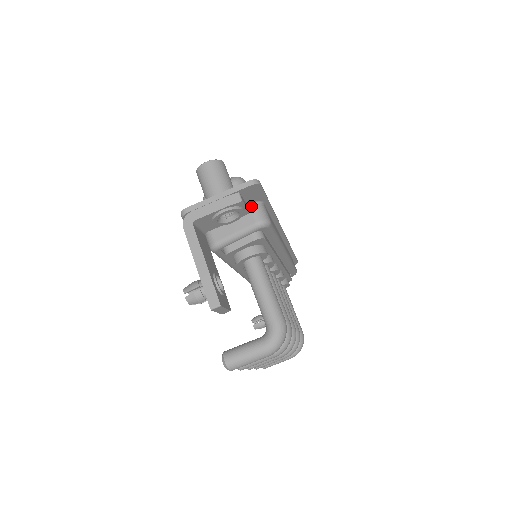
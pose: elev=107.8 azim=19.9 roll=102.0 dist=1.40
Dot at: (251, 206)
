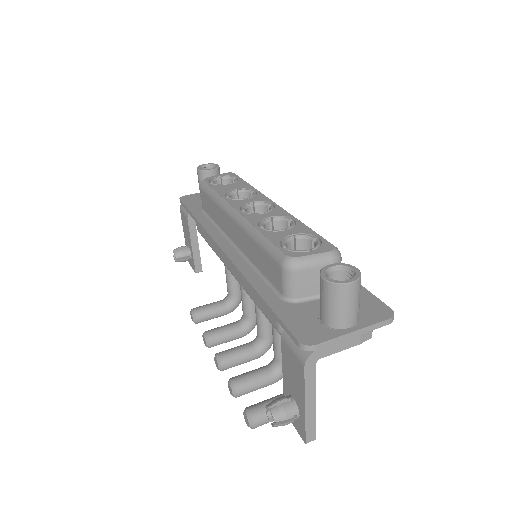
Dot at: occluded
